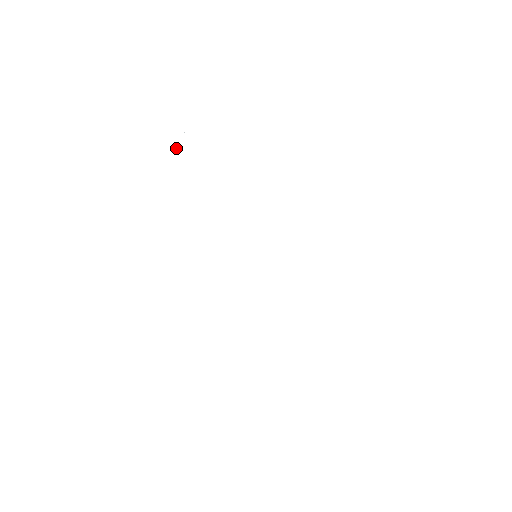
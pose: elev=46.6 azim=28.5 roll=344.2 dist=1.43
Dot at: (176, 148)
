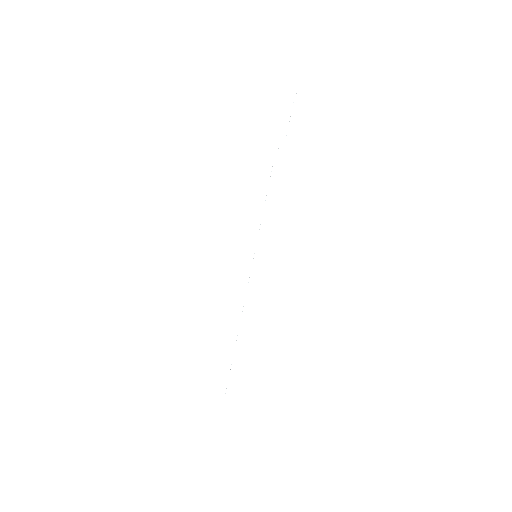
Dot at: occluded
